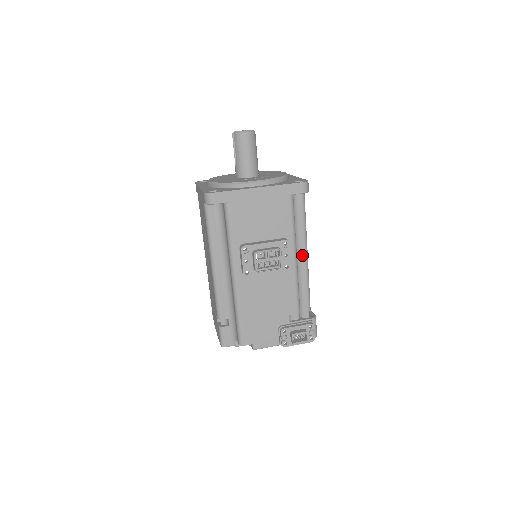
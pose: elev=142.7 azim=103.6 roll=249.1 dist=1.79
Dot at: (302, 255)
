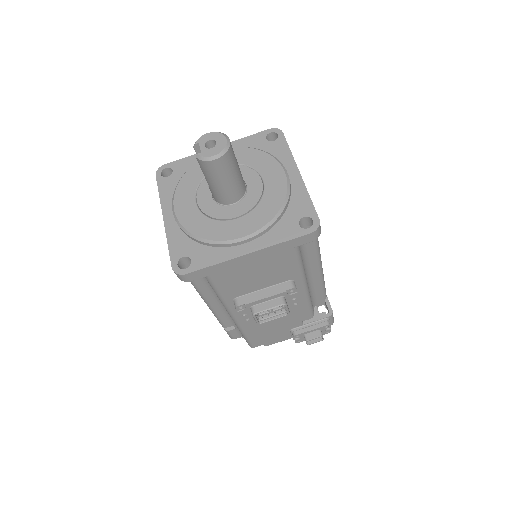
Dot at: (314, 268)
